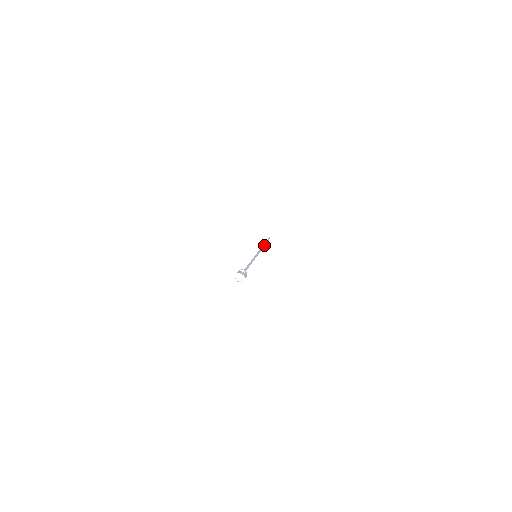
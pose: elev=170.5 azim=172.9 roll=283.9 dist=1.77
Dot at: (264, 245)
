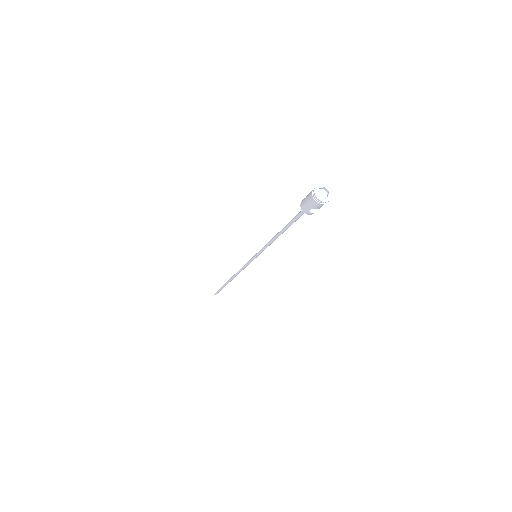
Dot at: (231, 278)
